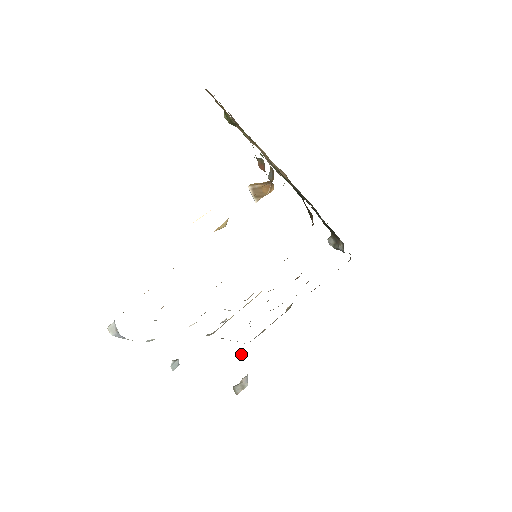
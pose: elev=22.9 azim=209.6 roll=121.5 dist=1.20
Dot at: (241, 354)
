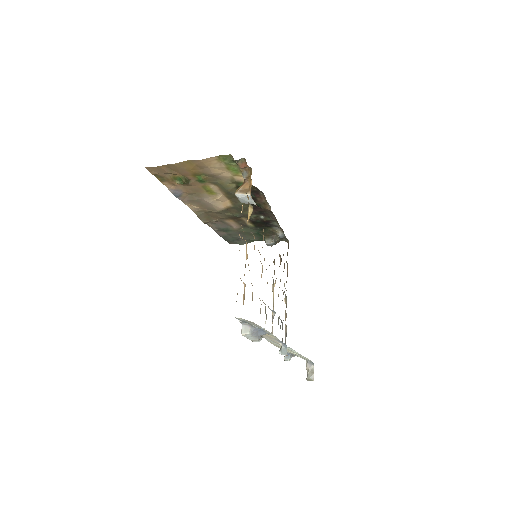
Dot at: (288, 357)
